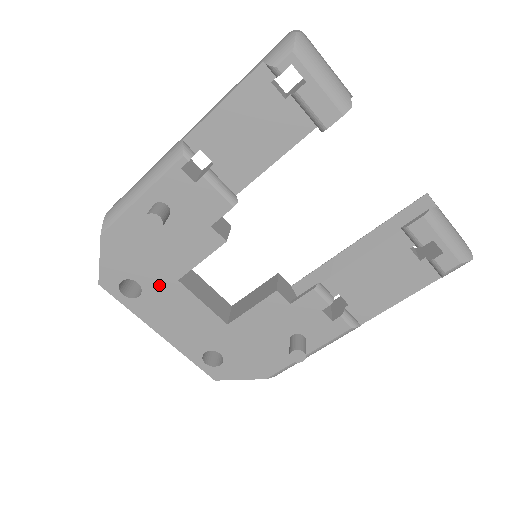
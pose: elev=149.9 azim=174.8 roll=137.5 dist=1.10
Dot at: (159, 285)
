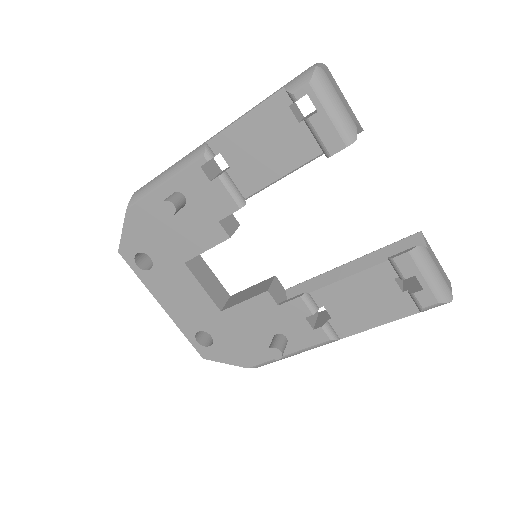
Dot at: (168, 263)
